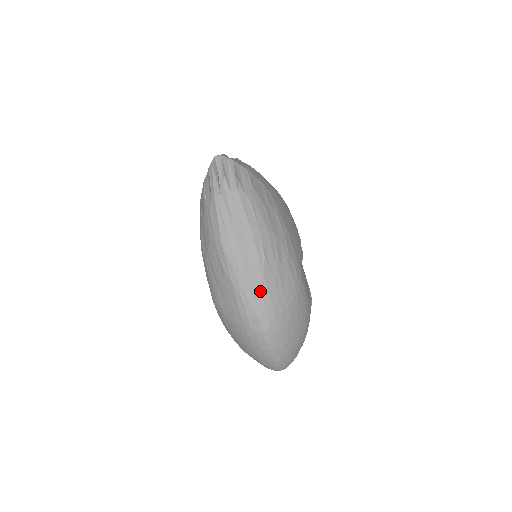
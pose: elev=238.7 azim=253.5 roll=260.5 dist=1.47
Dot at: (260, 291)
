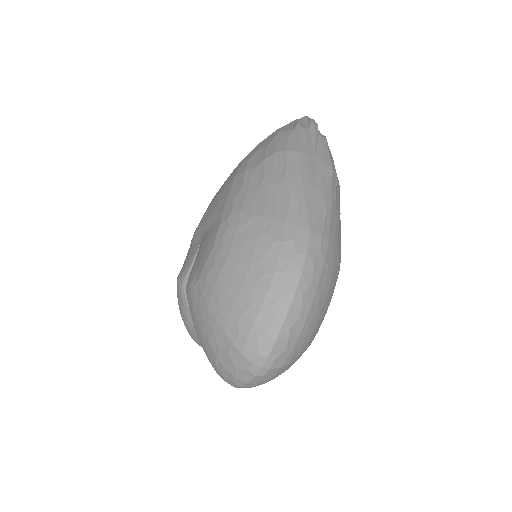
Dot at: (324, 213)
